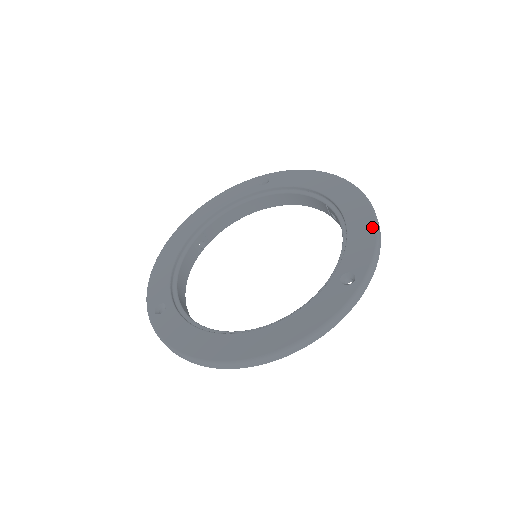
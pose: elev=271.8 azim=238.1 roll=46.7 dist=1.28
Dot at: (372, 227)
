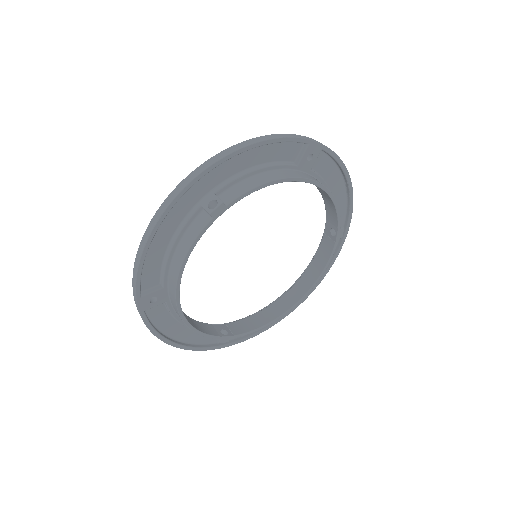
Dot at: occluded
